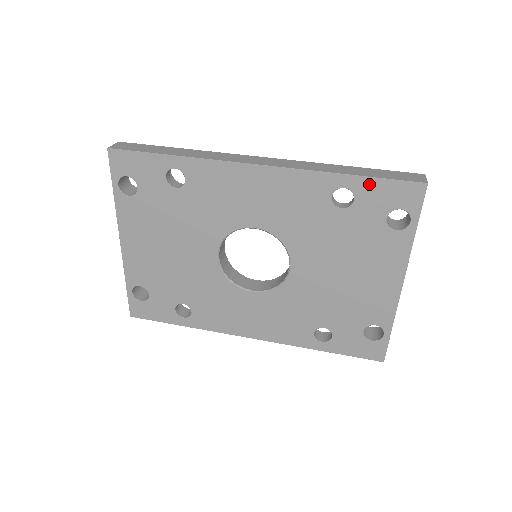
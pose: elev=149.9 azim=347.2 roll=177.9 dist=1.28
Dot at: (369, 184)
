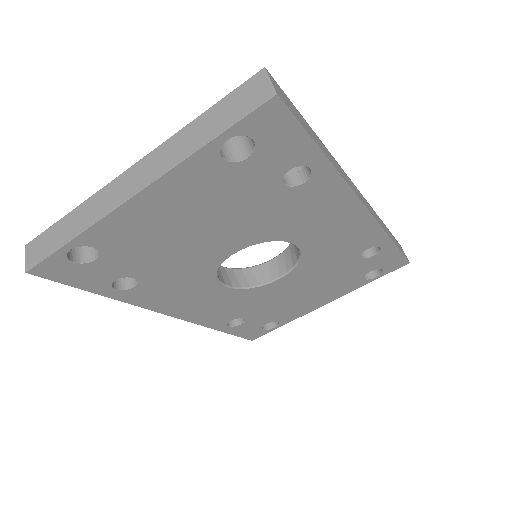
Dot at: (392, 251)
